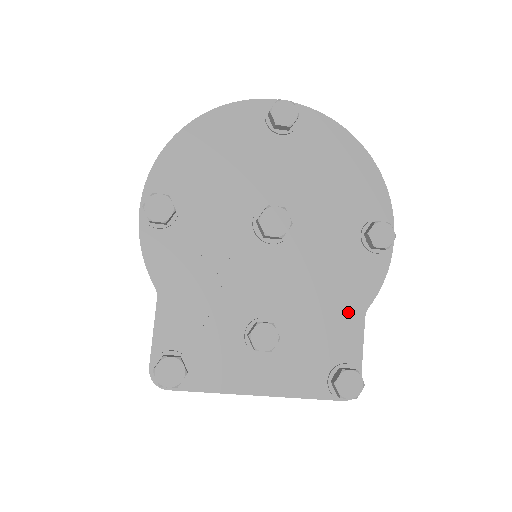
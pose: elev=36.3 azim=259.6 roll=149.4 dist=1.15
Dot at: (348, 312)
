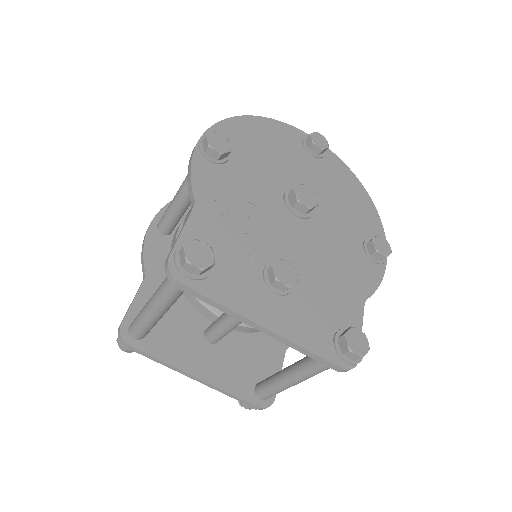
Dot at: (351, 295)
